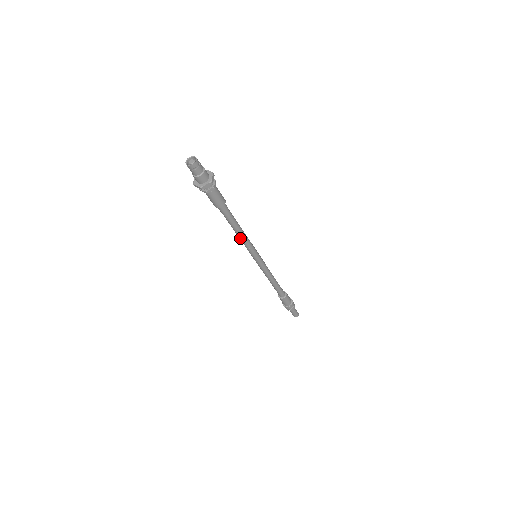
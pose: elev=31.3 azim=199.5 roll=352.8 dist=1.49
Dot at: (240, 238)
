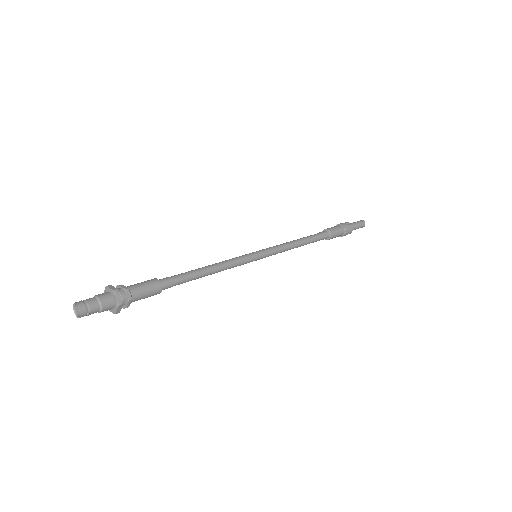
Dot at: occluded
